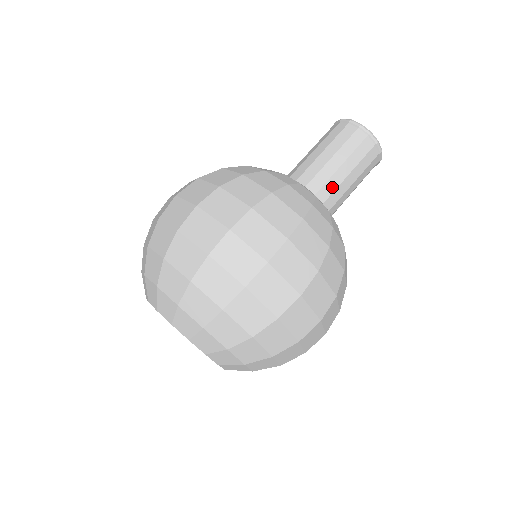
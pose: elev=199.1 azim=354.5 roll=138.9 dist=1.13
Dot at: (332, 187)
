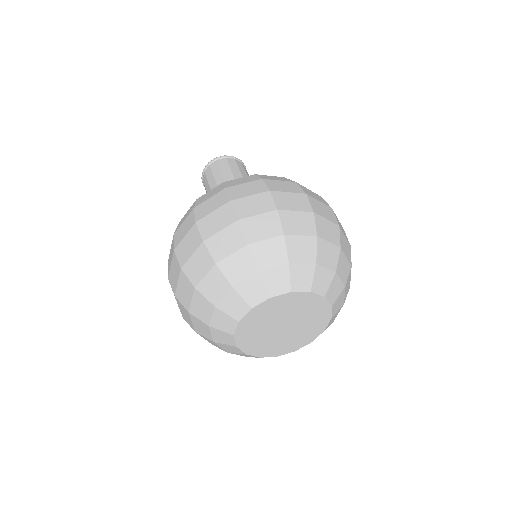
Dot at: occluded
